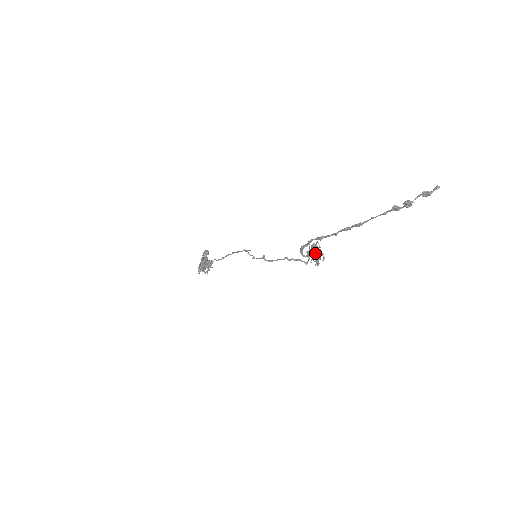
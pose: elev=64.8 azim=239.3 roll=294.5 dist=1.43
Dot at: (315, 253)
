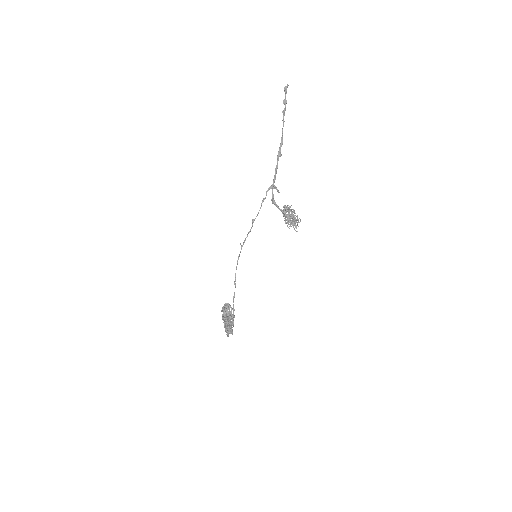
Dot at: (286, 206)
